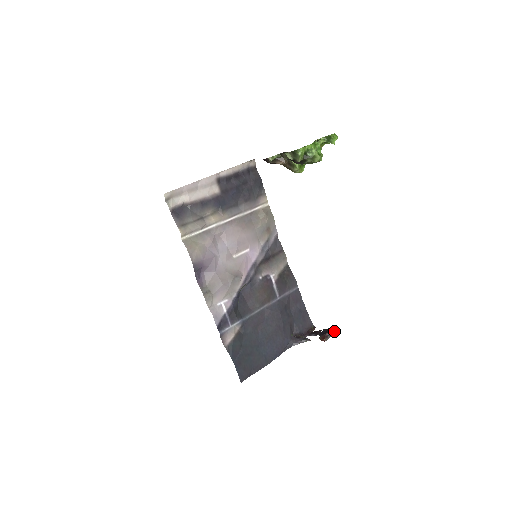
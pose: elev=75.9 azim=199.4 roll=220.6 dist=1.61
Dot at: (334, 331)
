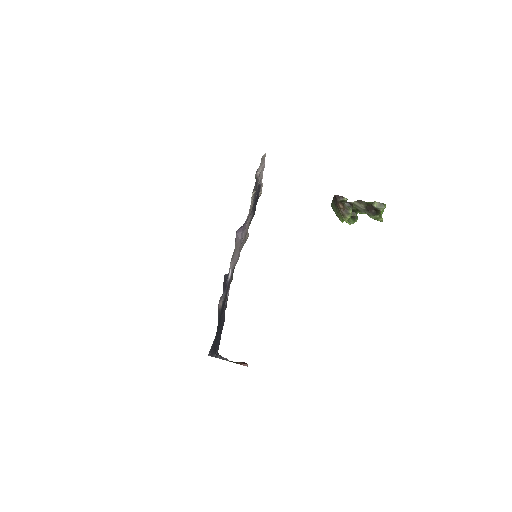
Dot at: occluded
